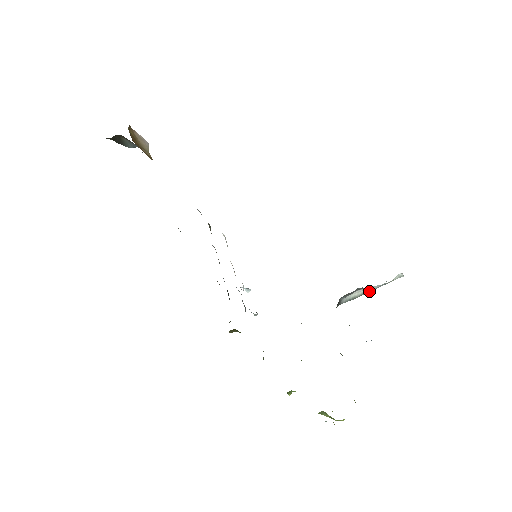
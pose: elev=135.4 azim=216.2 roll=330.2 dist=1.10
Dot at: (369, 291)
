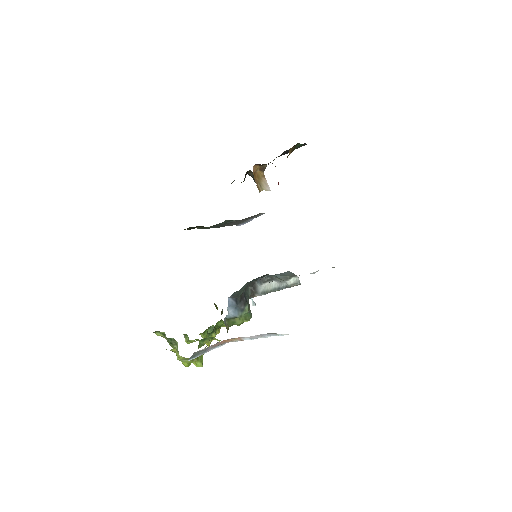
Dot at: (277, 290)
